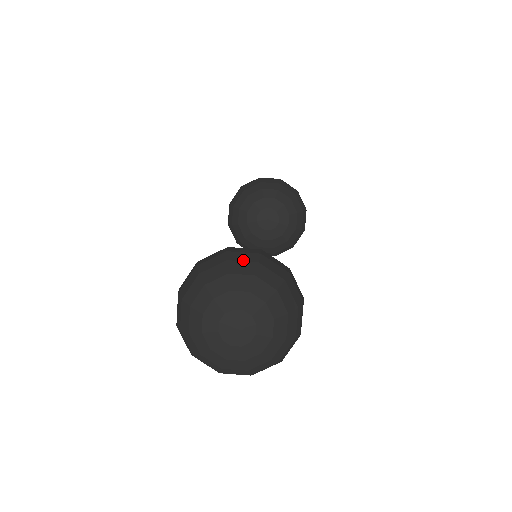
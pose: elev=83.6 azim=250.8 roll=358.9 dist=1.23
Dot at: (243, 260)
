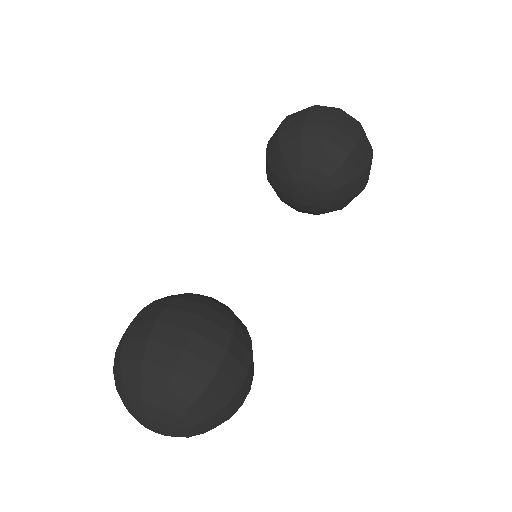
Dot at: (192, 376)
